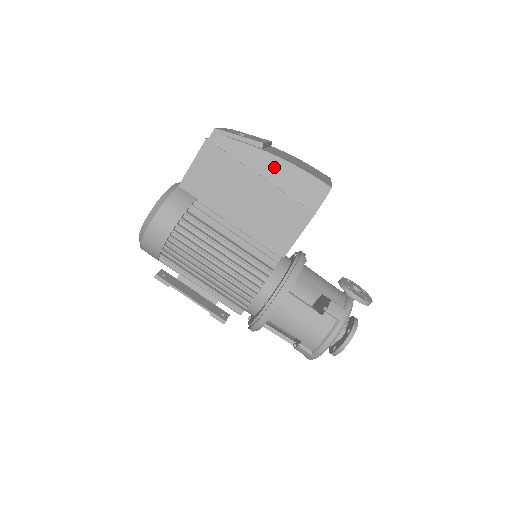
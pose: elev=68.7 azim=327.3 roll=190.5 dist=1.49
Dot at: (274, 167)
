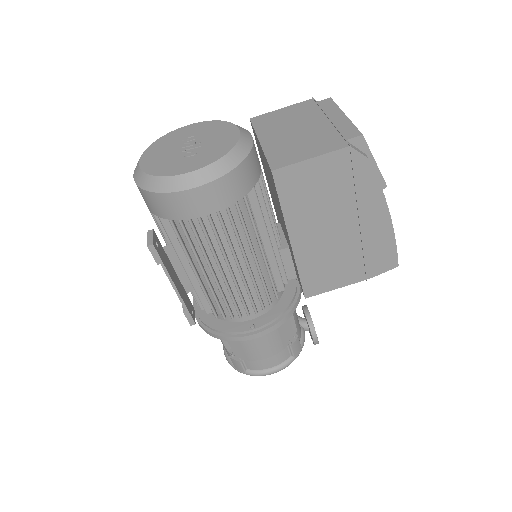
Dot at: (378, 220)
